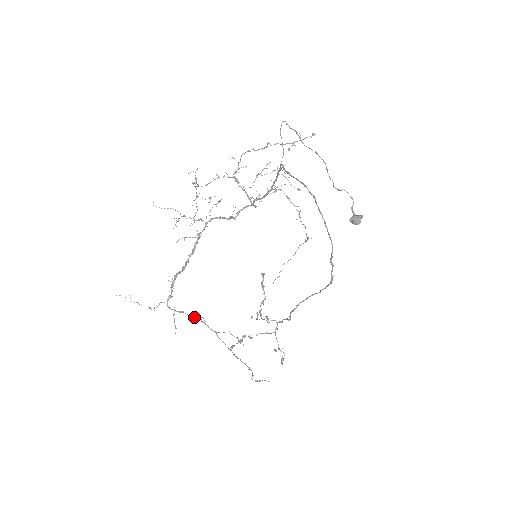
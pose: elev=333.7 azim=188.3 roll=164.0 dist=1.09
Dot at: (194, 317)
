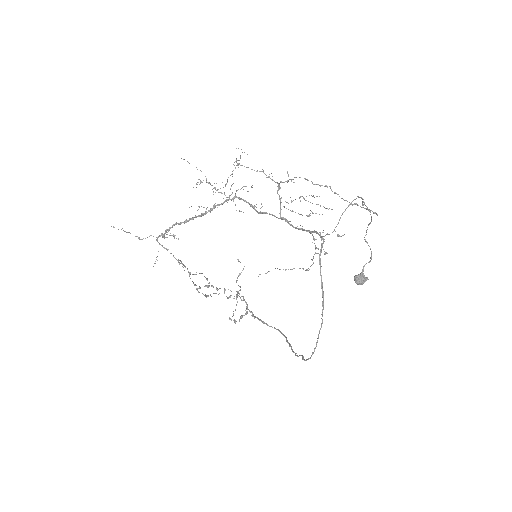
Dot at: (176, 259)
